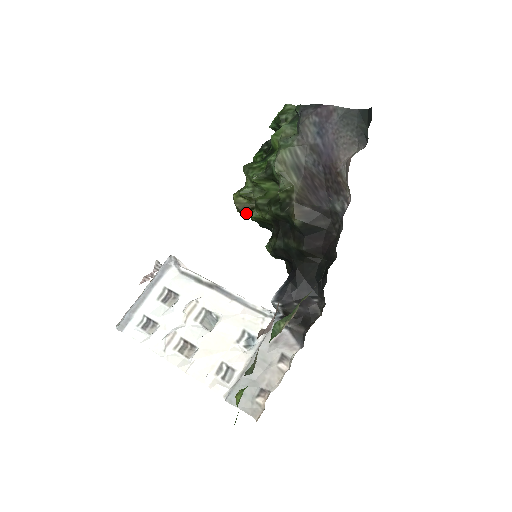
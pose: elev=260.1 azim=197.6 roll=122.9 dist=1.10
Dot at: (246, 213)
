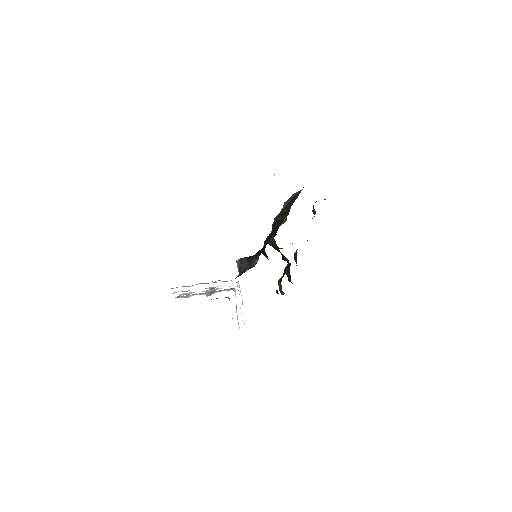
Dot at: occluded
